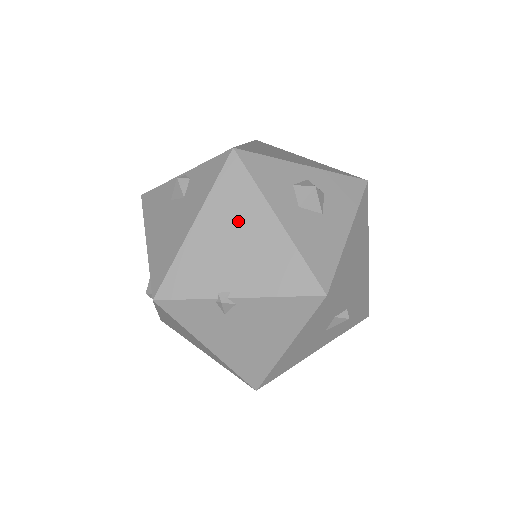
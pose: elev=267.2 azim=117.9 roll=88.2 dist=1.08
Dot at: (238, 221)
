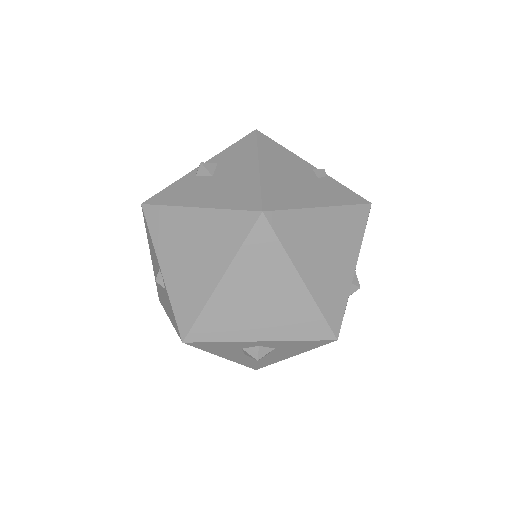
Dot at: occluded
